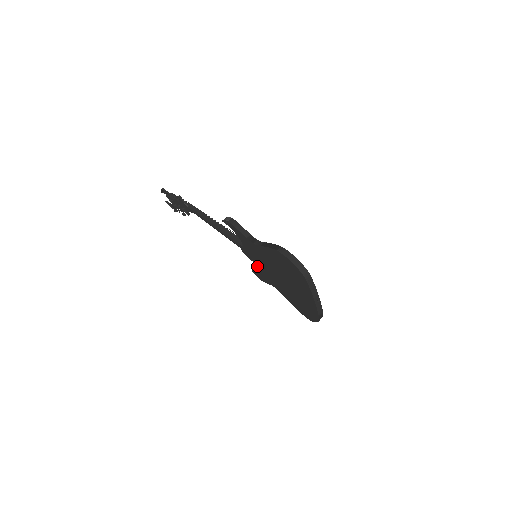
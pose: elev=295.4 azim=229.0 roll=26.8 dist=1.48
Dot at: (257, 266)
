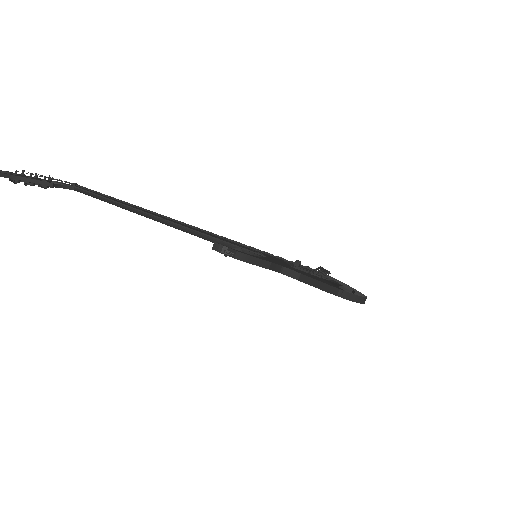
Dot at: occluded
